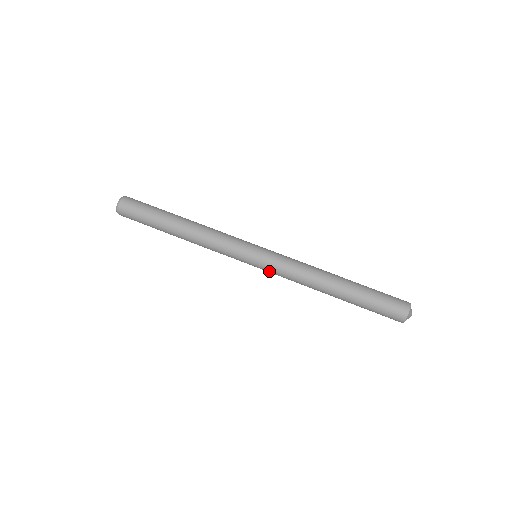
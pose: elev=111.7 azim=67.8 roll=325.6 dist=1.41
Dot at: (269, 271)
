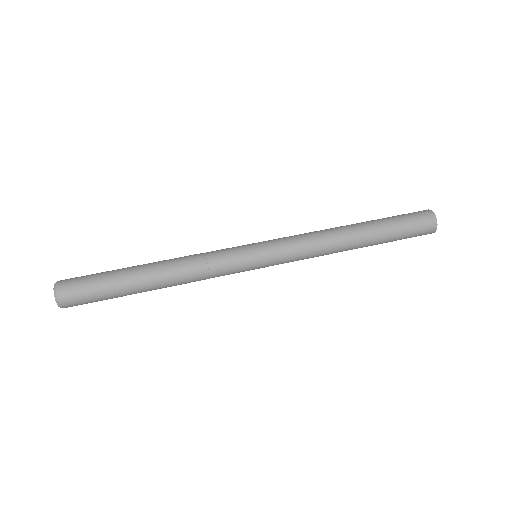
Dot at: (281, 259)
